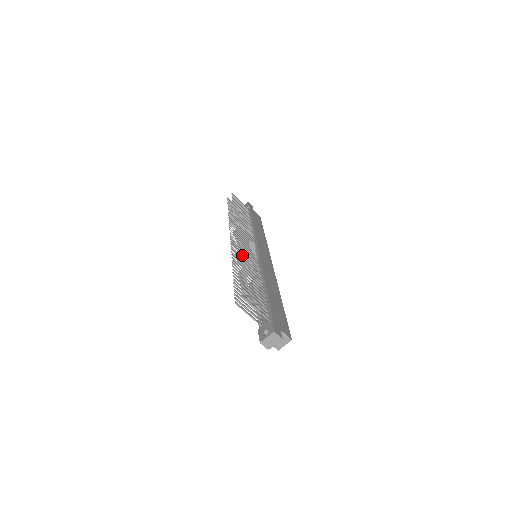
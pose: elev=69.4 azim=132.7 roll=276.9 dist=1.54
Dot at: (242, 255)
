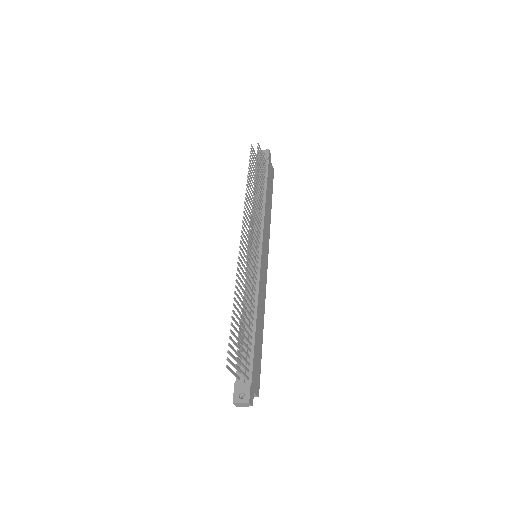
Dot at: (247, 282)
